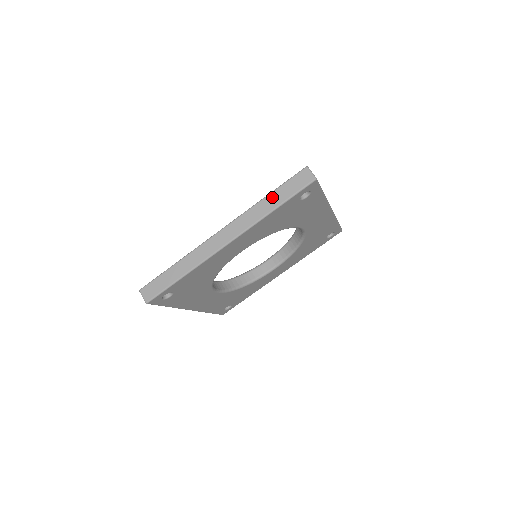
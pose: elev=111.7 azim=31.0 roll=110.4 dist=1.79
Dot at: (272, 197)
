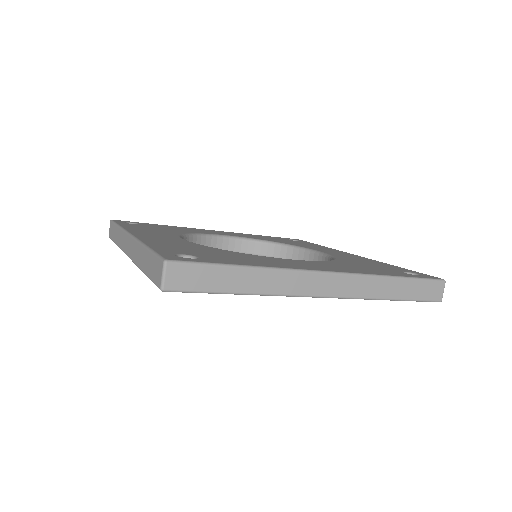
Dot at: (145, 255)
